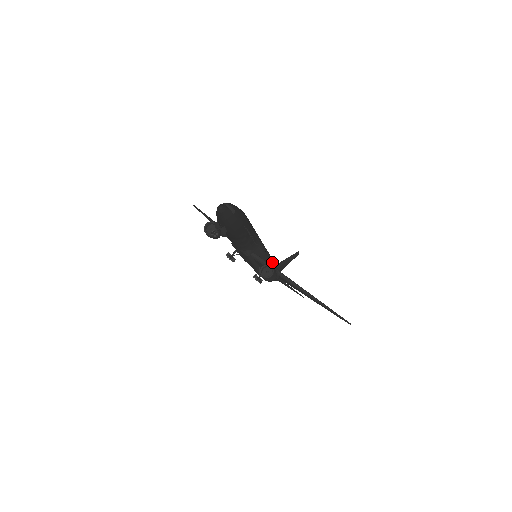
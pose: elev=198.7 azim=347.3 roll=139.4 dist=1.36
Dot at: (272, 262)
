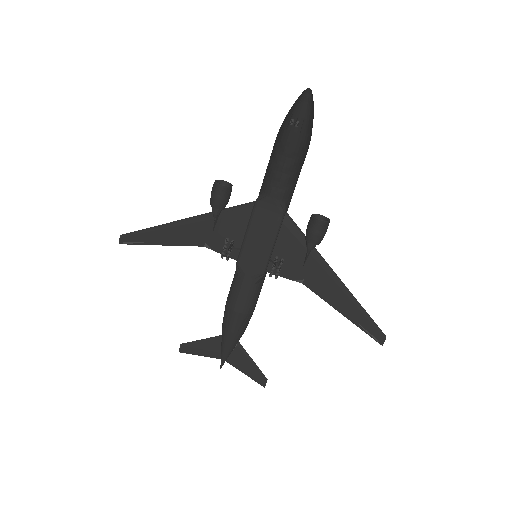
Dot at: occluded
